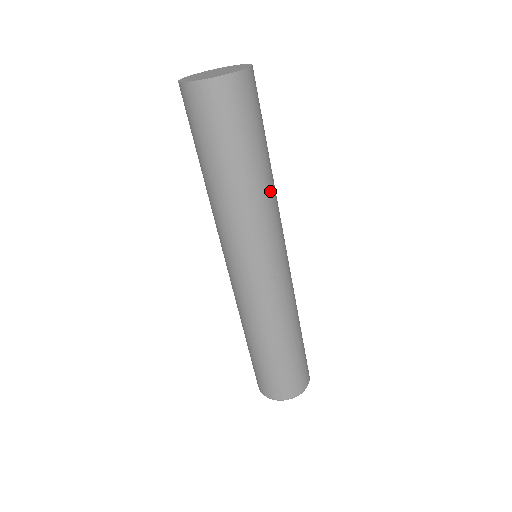
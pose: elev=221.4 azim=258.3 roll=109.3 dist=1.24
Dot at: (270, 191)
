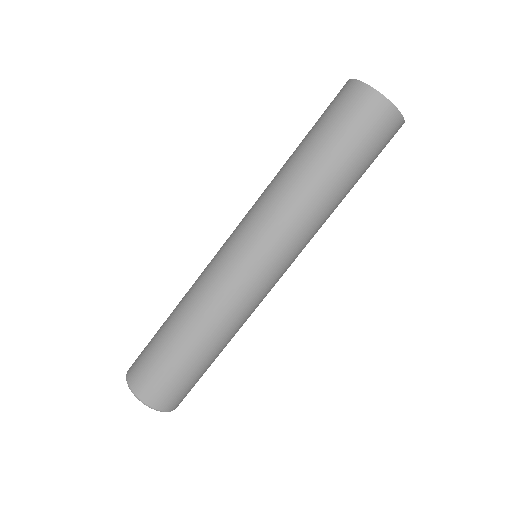
Dot at: occluded
